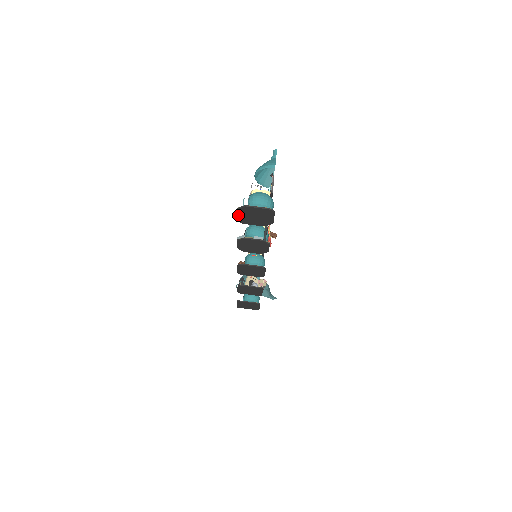
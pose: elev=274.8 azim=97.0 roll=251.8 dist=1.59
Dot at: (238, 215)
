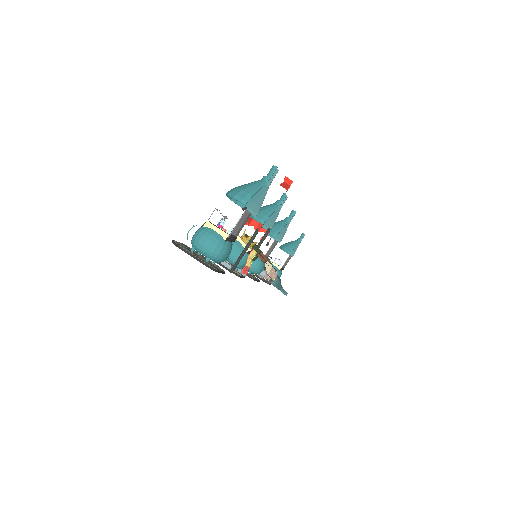
Dot at: occluded
